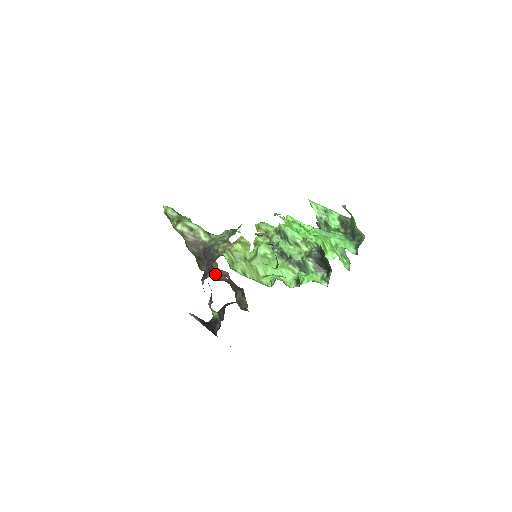
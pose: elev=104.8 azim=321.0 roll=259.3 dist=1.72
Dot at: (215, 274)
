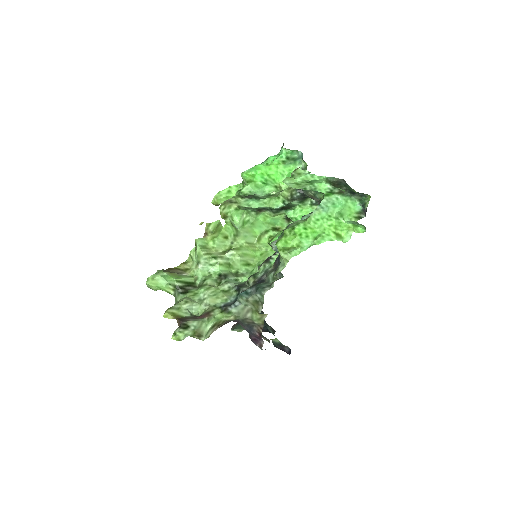
Dot at: occluded
